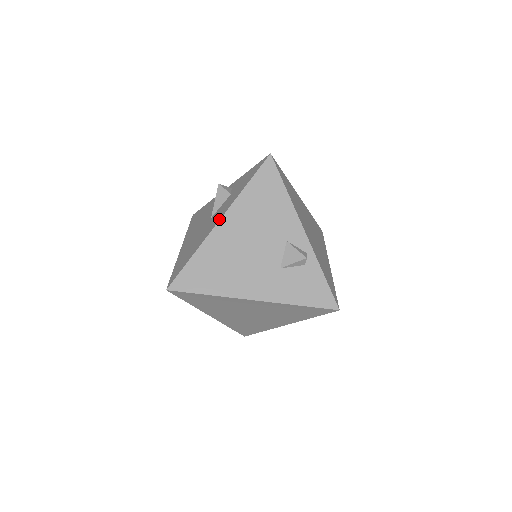
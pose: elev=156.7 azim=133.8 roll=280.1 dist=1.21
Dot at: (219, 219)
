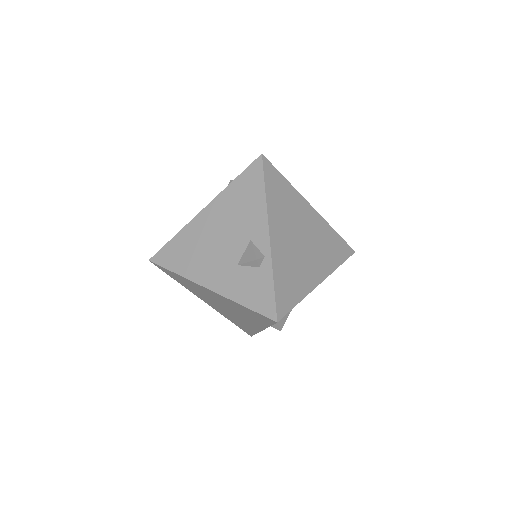
Dot at: (204, 208)
